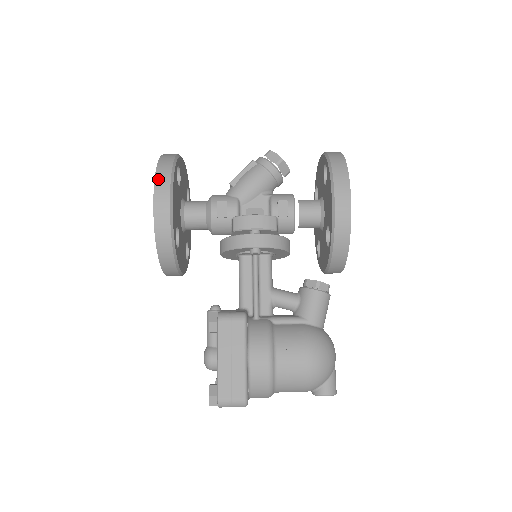
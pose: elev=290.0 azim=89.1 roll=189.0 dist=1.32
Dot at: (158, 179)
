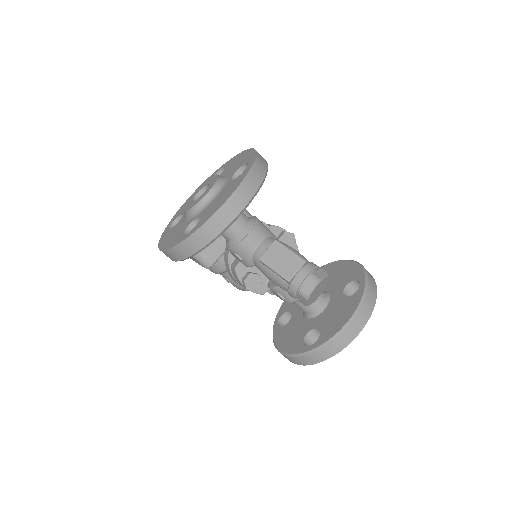
Dot at: (168, 253)
